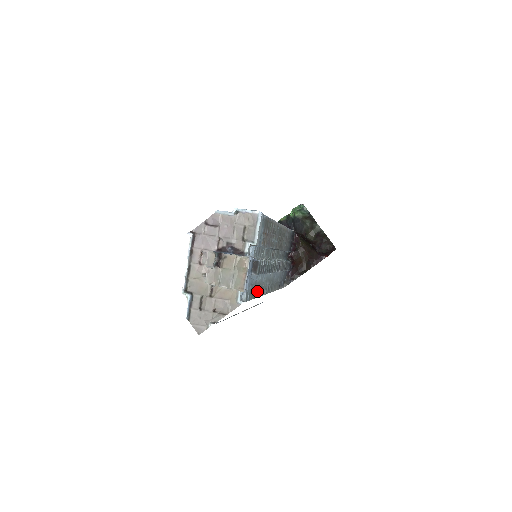
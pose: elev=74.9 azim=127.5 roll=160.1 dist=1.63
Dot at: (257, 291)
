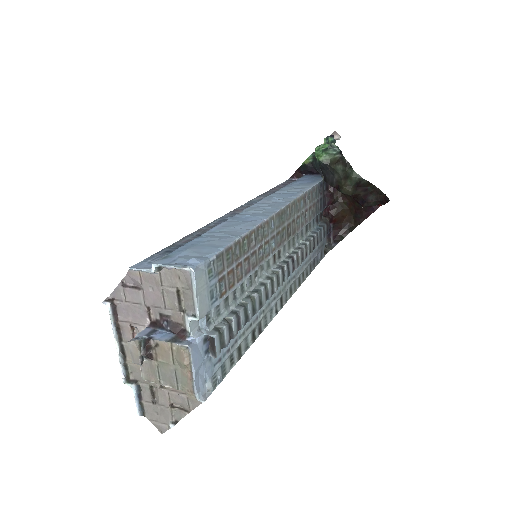
Dot at: (247, 339)
